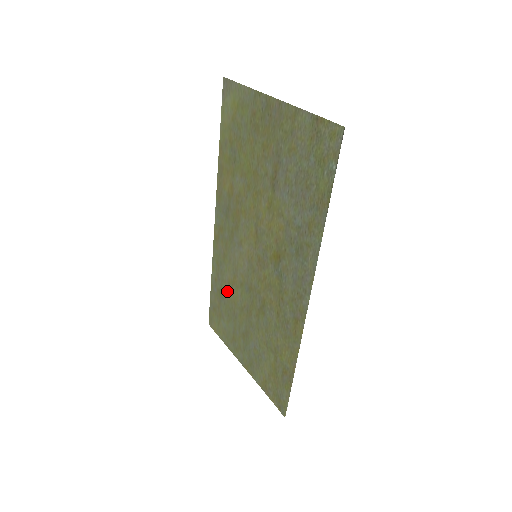
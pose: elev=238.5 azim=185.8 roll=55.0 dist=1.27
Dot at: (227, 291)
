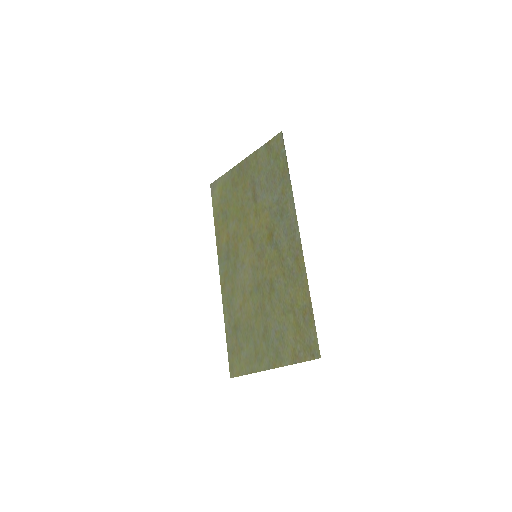
Dot at: (241, 317)
